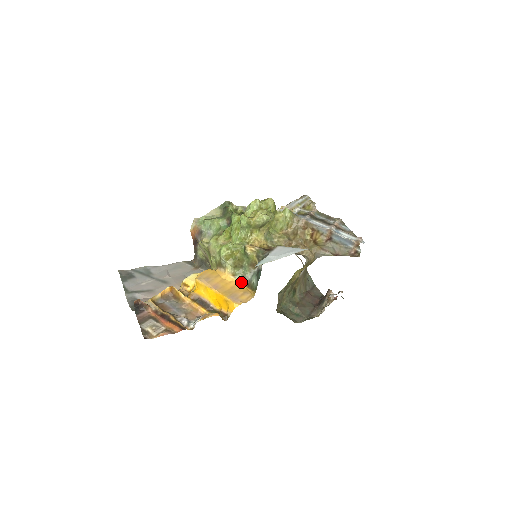
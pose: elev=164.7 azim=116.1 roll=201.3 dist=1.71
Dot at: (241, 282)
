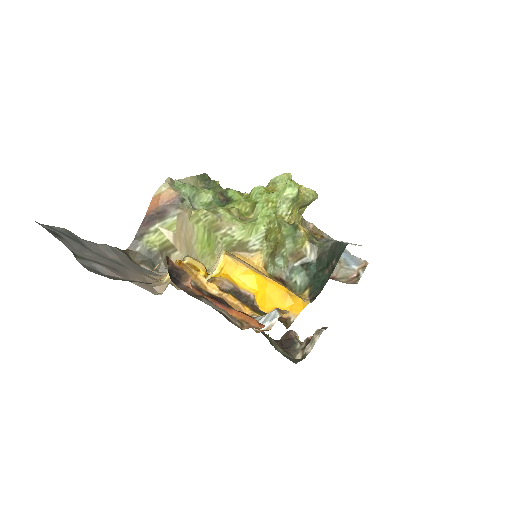
Dot at: (275, 279)
